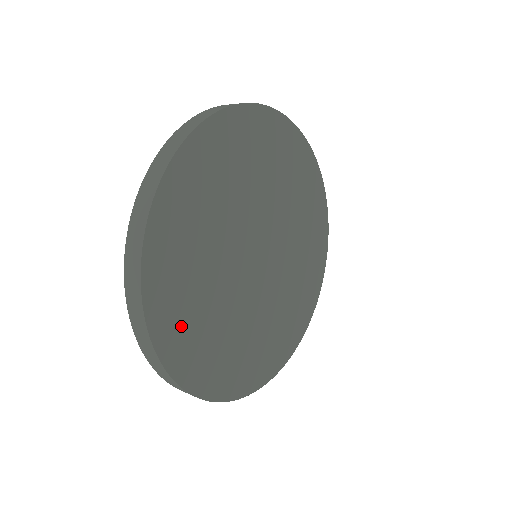
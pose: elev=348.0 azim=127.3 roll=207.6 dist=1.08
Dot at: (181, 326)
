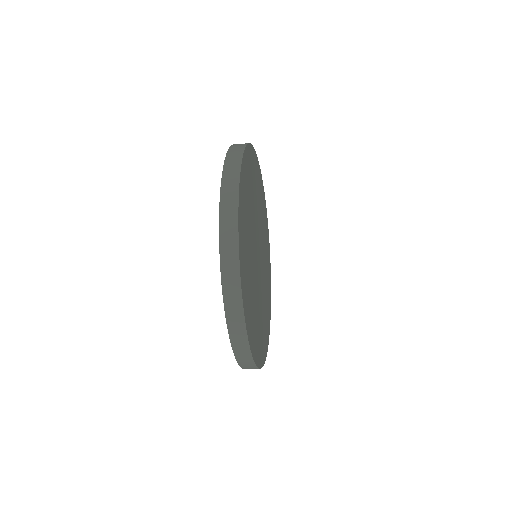
Dot at: (243, 228)
